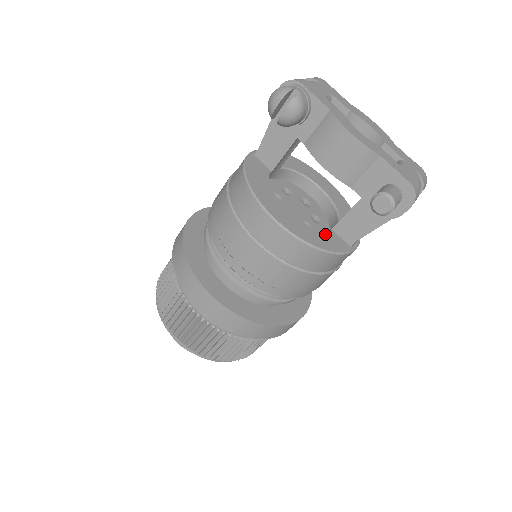
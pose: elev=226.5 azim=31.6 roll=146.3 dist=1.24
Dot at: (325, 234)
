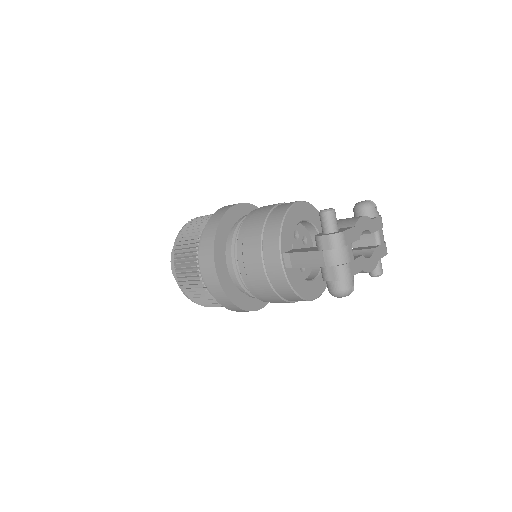
Dot at: occluded
